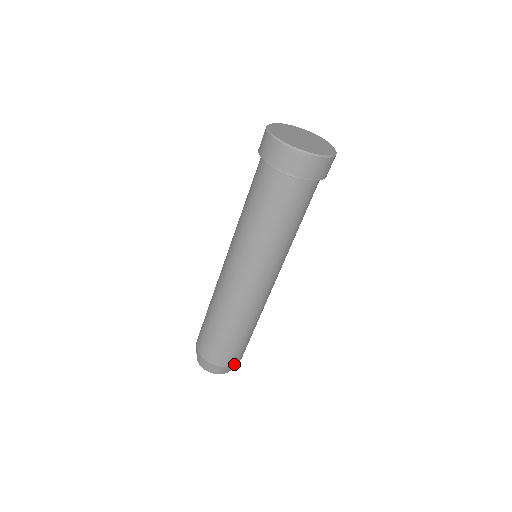
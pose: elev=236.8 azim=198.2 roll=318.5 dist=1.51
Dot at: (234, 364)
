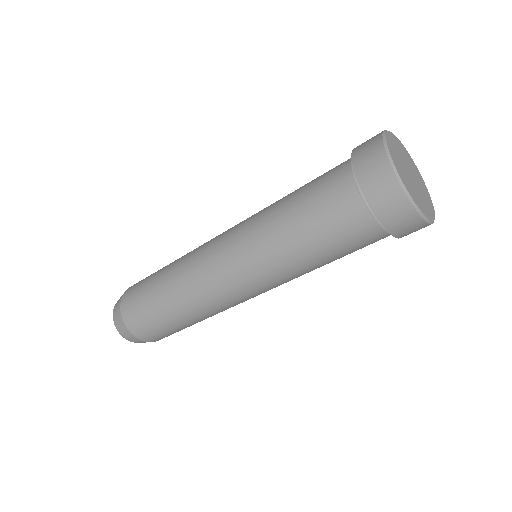
Dot at: occluded
